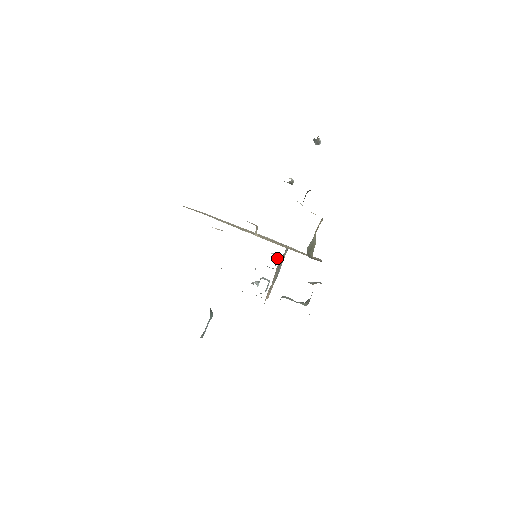
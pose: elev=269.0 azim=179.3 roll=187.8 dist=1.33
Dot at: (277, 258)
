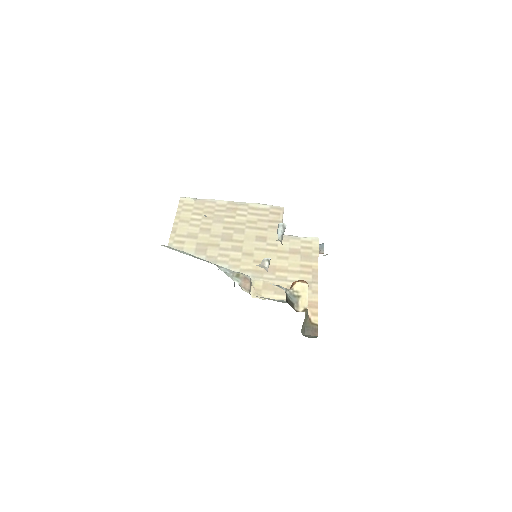
Dot at: occluded
